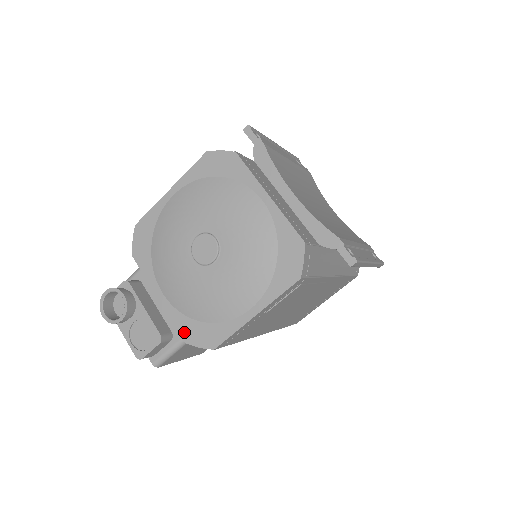
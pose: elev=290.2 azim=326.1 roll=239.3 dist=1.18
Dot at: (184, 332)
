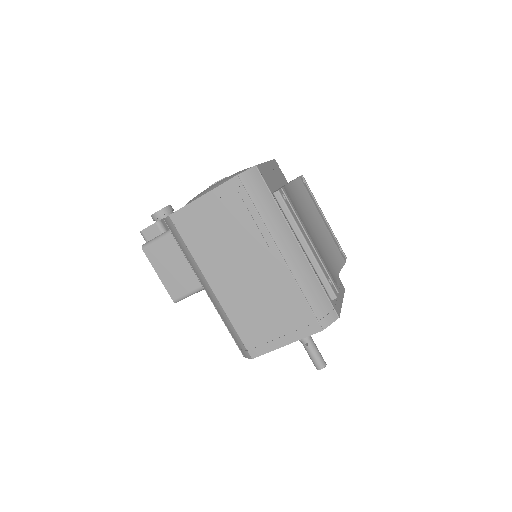
Dot at: occluded
